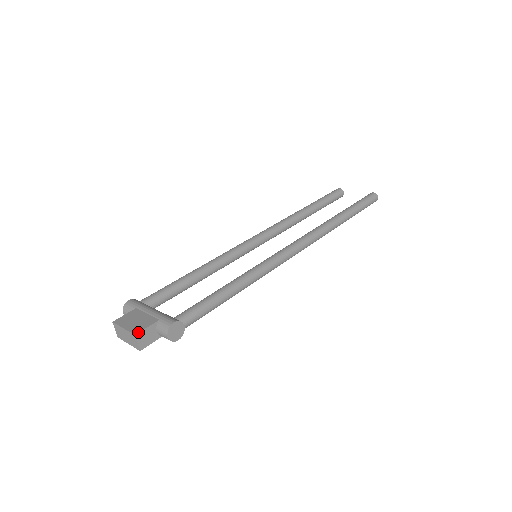
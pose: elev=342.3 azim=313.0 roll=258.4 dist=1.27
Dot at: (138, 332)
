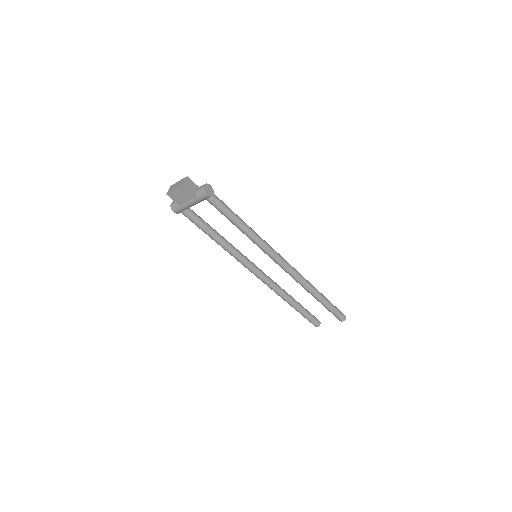
Dot at: (189, 178)
